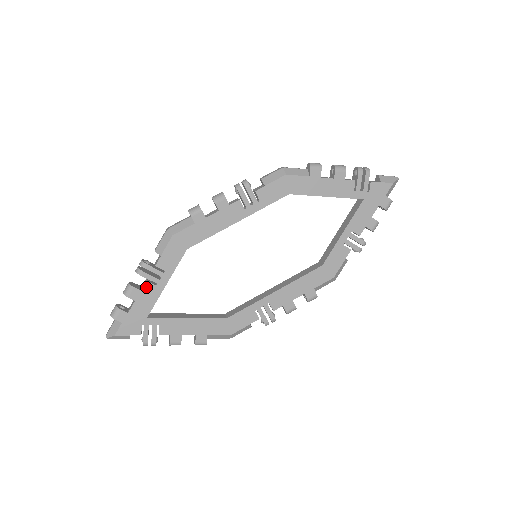
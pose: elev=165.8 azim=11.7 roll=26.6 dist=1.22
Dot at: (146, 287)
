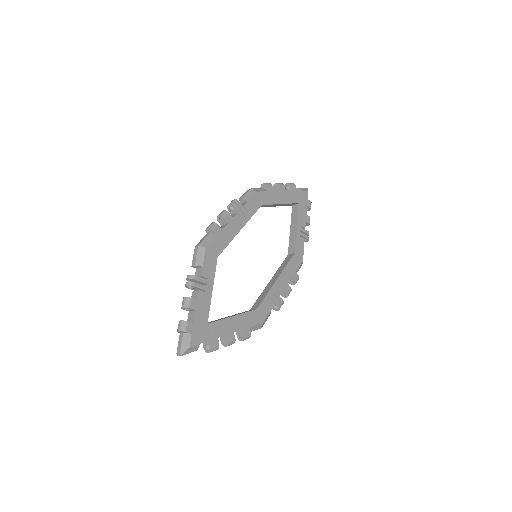
Dot at: (200, 296)
